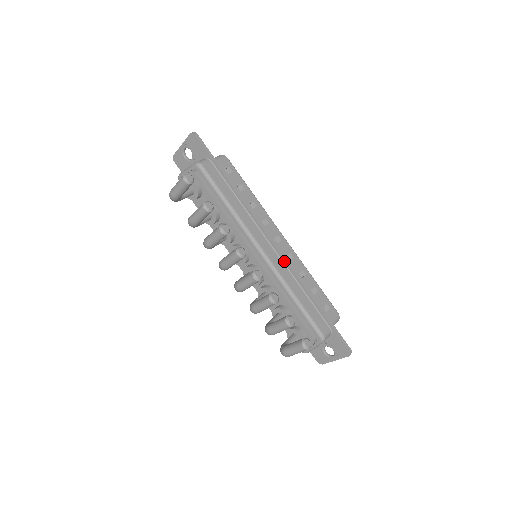
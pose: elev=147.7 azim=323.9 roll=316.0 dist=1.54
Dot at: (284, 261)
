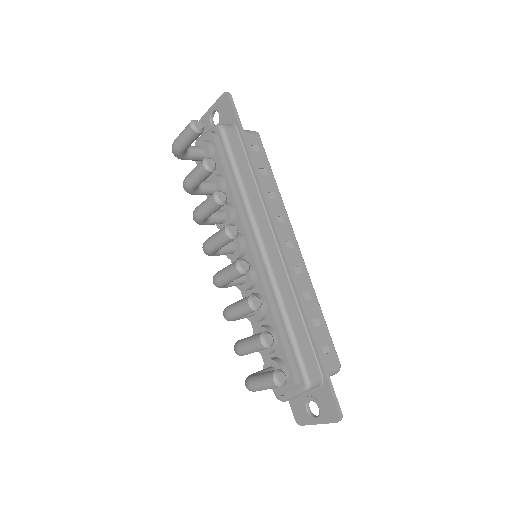
Dot at: (288, 270)
